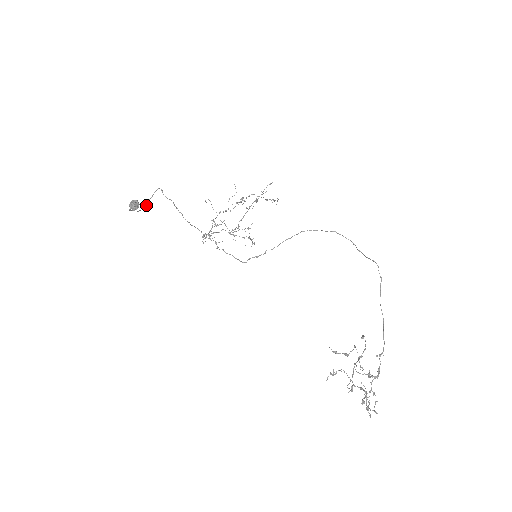
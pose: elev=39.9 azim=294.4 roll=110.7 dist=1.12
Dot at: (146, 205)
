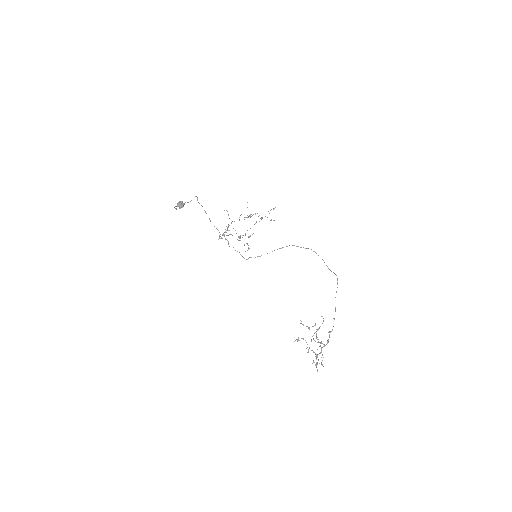
Dot at: occluded
